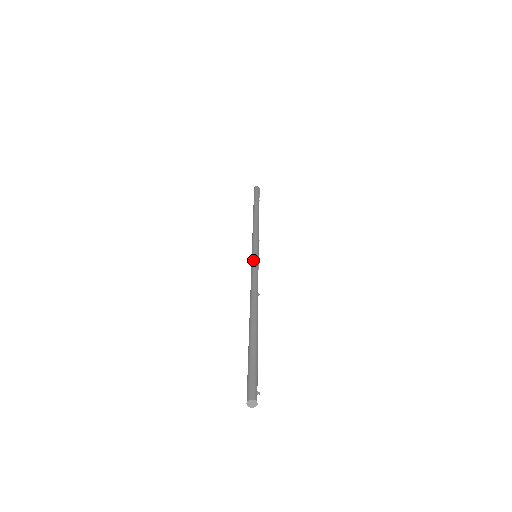
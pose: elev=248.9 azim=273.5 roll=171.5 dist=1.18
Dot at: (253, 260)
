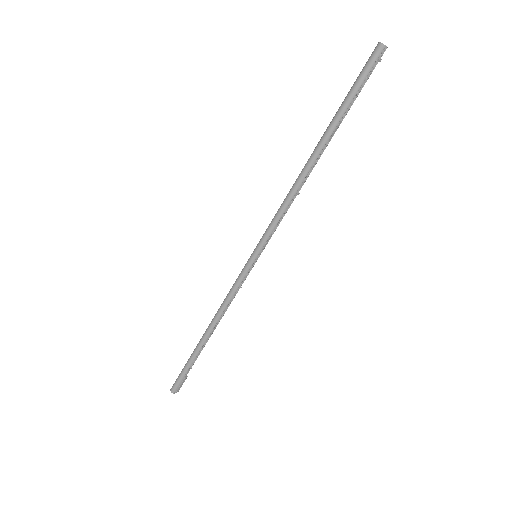
Dot at: occluded
